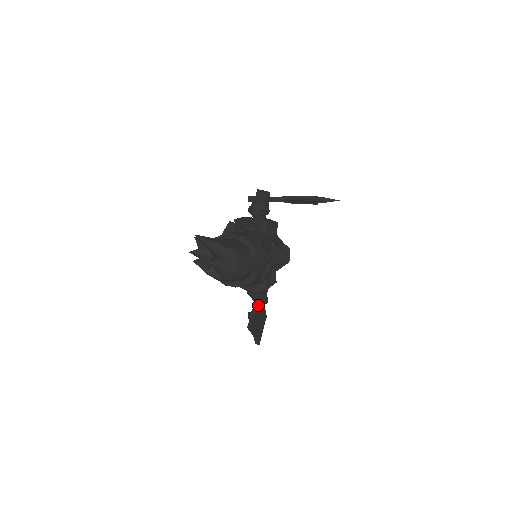
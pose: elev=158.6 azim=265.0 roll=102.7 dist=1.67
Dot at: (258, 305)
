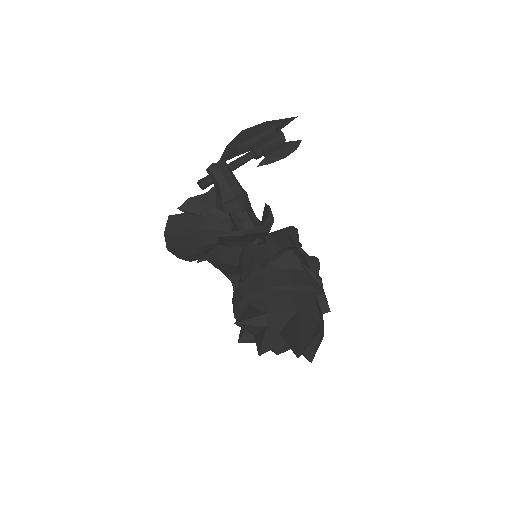
Dot at: occluded
